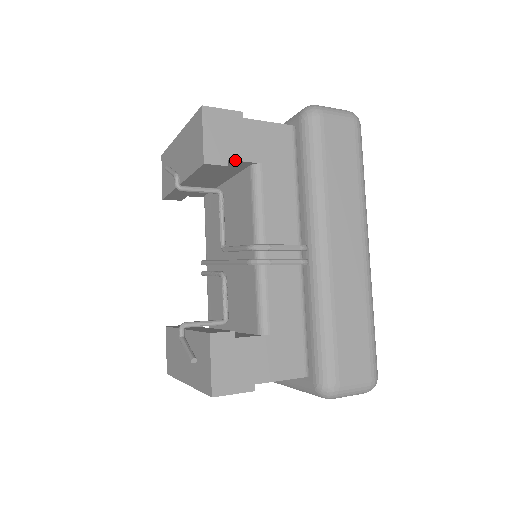
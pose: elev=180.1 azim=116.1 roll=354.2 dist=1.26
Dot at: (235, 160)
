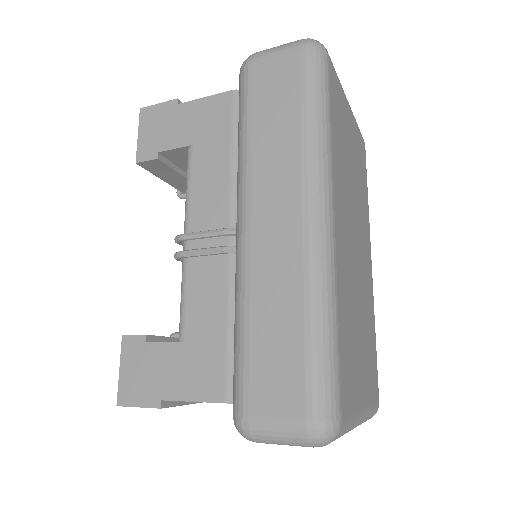
Dot at: (165, 150)
